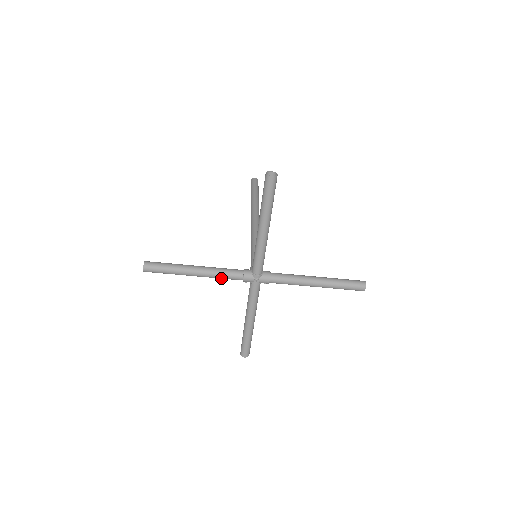
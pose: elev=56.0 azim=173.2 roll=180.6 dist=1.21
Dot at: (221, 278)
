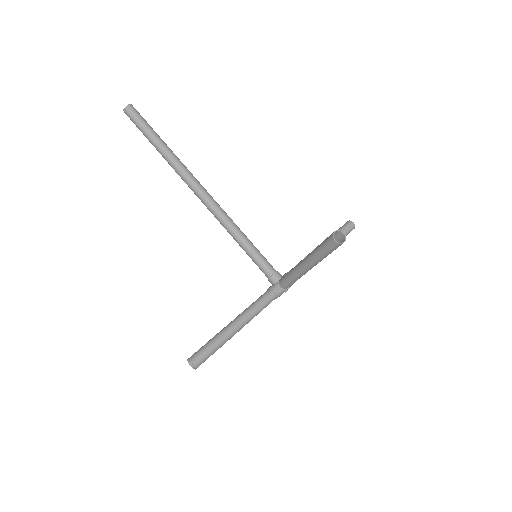
Dot at: (258, 312)
